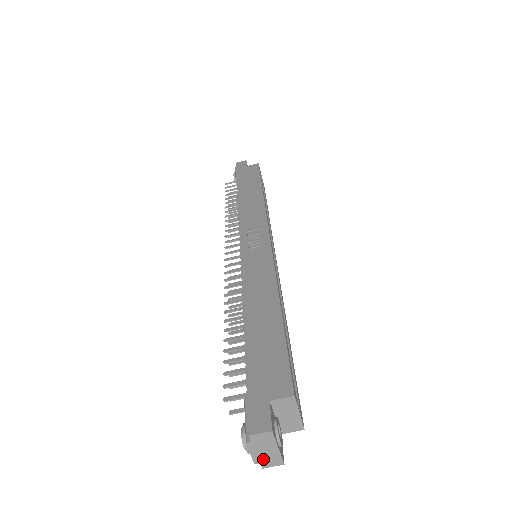
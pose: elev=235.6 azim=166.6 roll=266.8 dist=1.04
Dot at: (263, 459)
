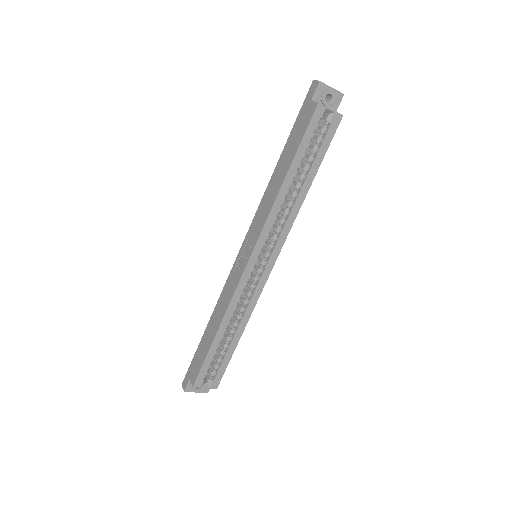
Dot at: occluded
